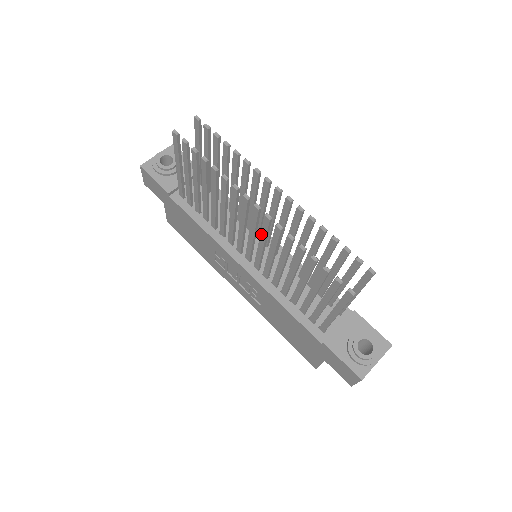
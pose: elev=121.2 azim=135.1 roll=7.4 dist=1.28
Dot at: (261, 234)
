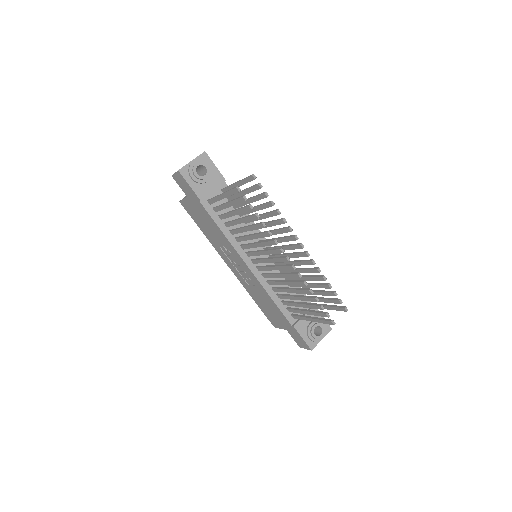
Dot at: (280, 267)
